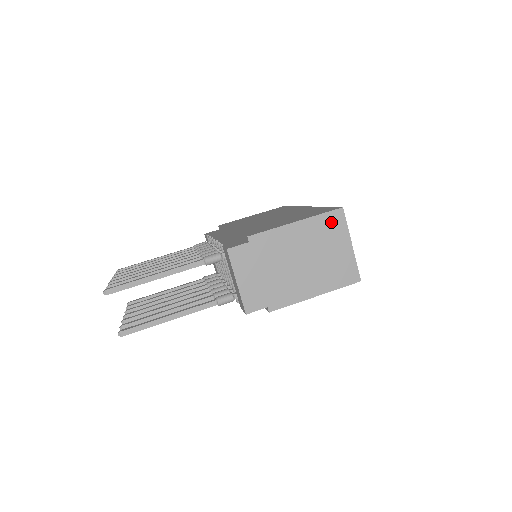
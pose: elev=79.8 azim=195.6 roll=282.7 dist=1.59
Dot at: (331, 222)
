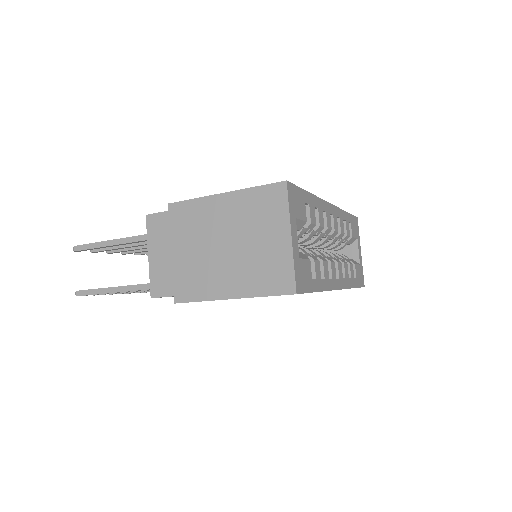
Dot at: (267, 199)
